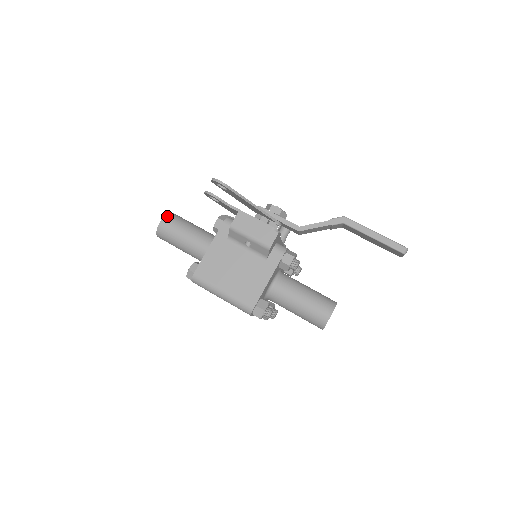
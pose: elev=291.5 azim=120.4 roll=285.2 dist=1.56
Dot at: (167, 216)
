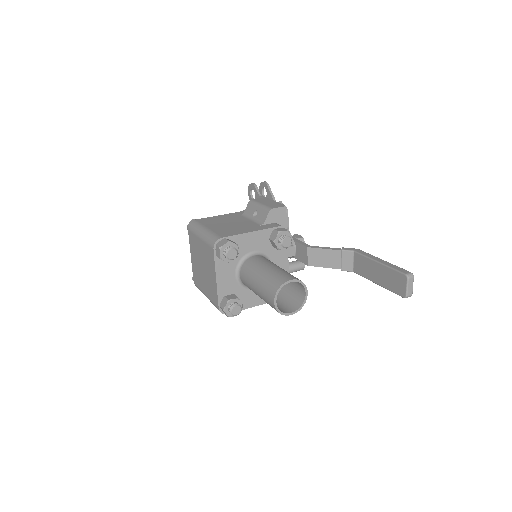
Dot at: occluded
